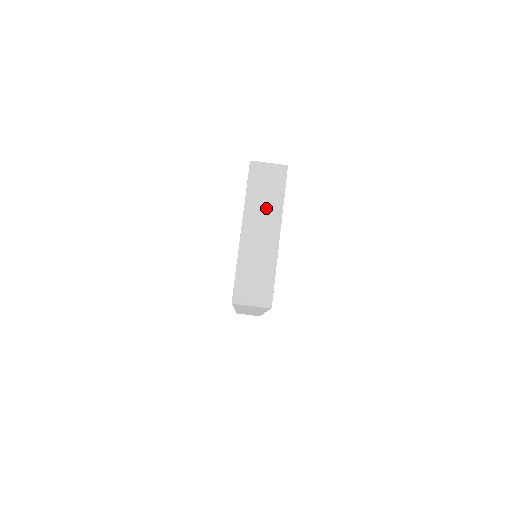
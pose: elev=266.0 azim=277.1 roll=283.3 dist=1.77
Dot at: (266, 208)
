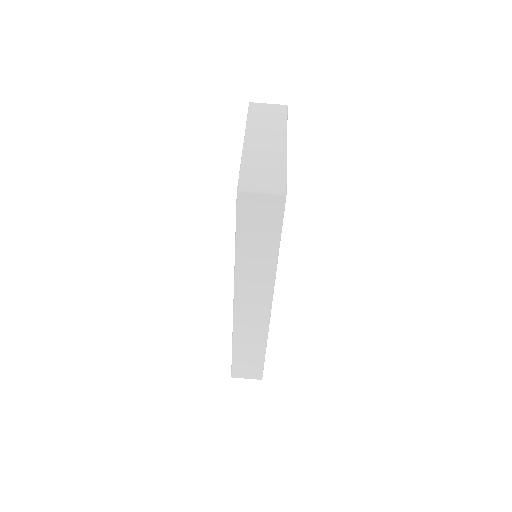
Dot at: (269, 128)
